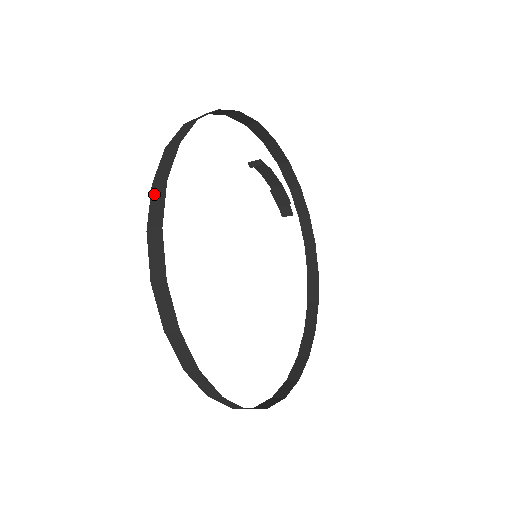
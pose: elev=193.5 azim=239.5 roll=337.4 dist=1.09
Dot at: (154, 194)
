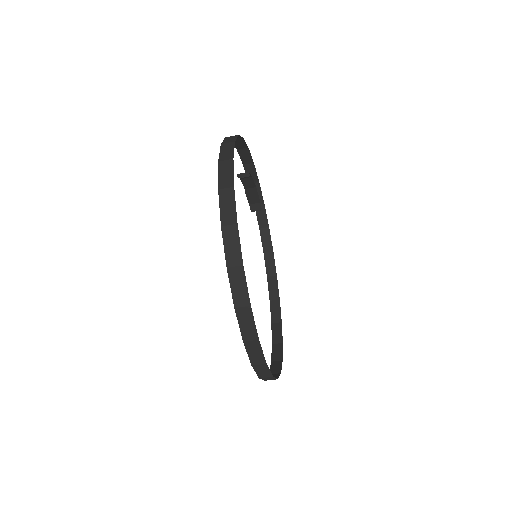
Dot at: (226, 235)
